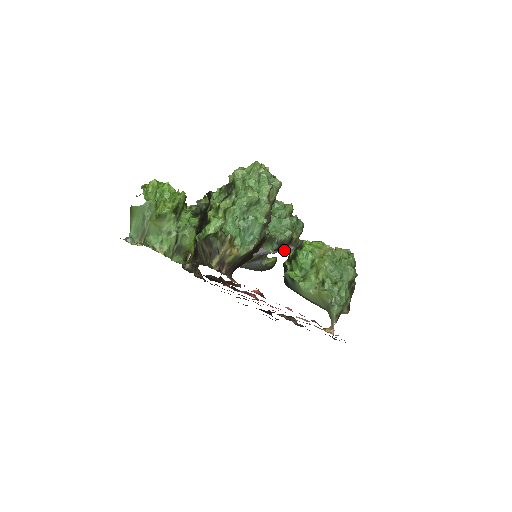
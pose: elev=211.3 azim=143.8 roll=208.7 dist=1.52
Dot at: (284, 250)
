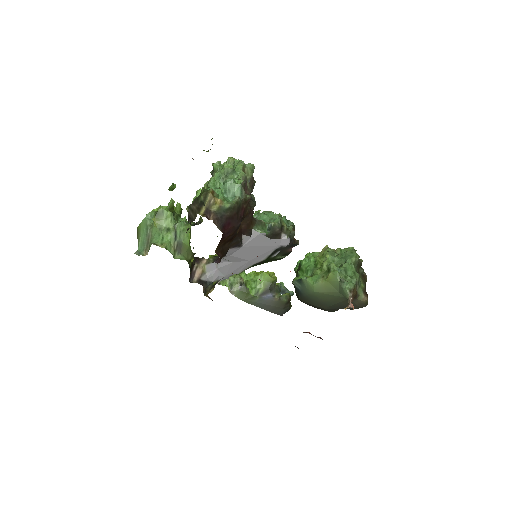
Dot at: (280, 243)
